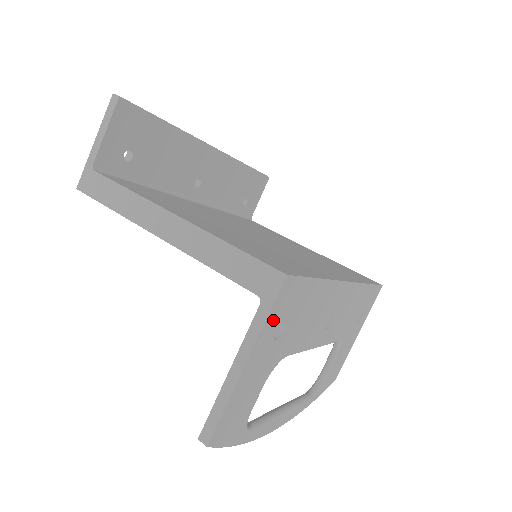
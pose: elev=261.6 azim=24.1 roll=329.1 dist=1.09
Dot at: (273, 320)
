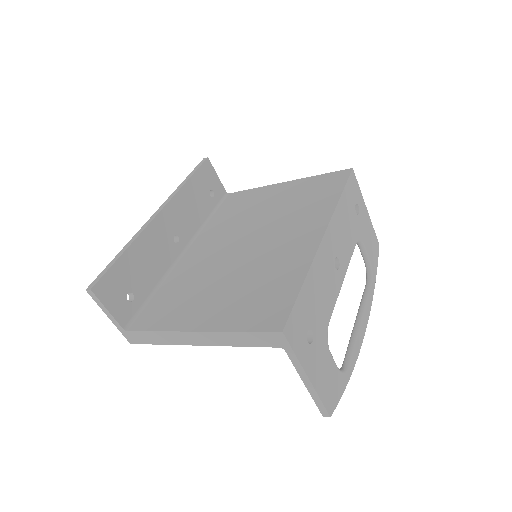
Dot at: (300, 346)
